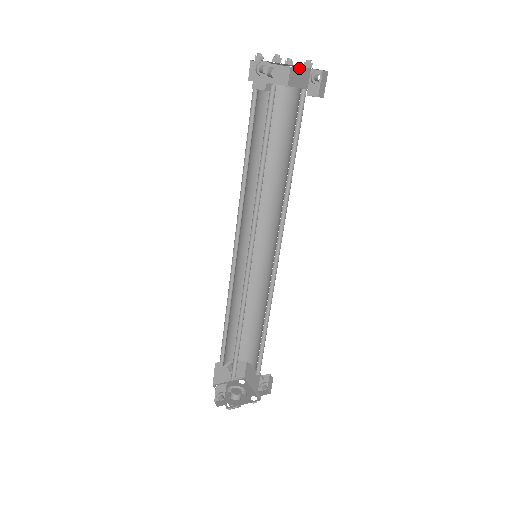
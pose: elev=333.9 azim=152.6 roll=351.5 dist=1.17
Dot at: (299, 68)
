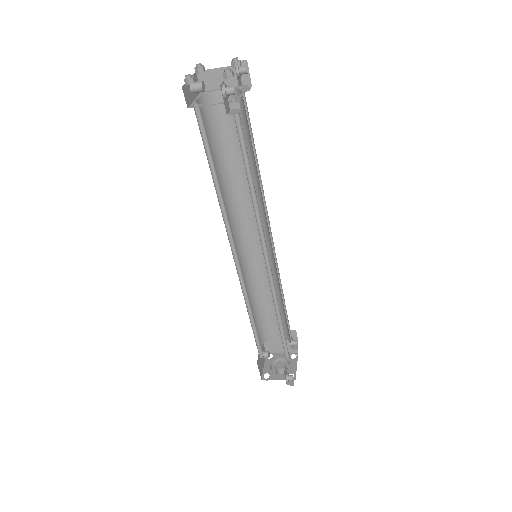
Dot at: (213, 69)
